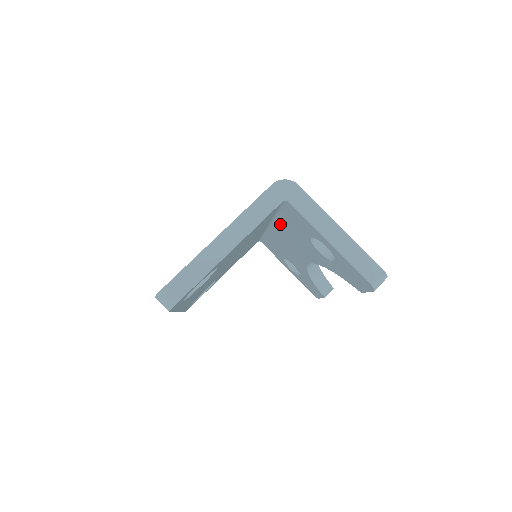
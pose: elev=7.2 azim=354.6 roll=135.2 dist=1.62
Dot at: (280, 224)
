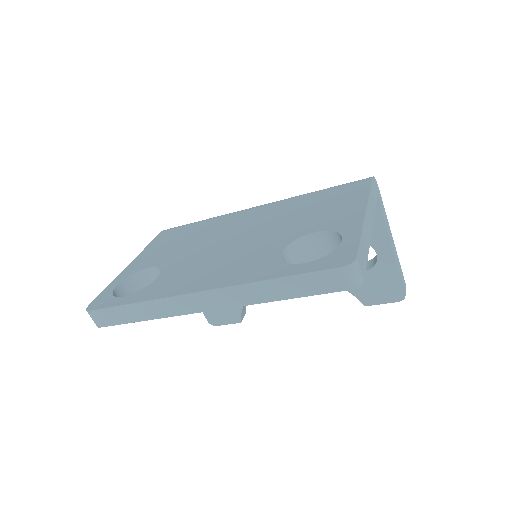
Dot at: occluded
